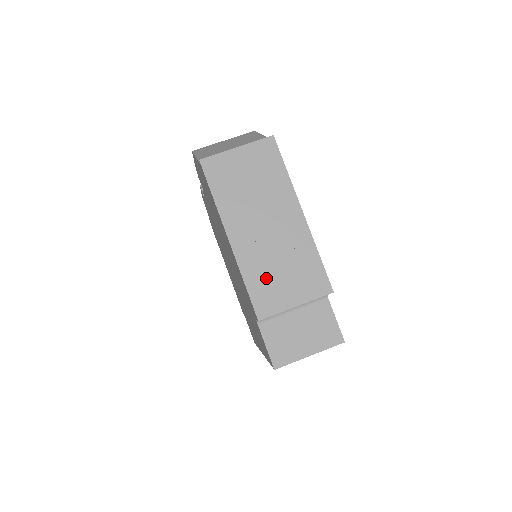
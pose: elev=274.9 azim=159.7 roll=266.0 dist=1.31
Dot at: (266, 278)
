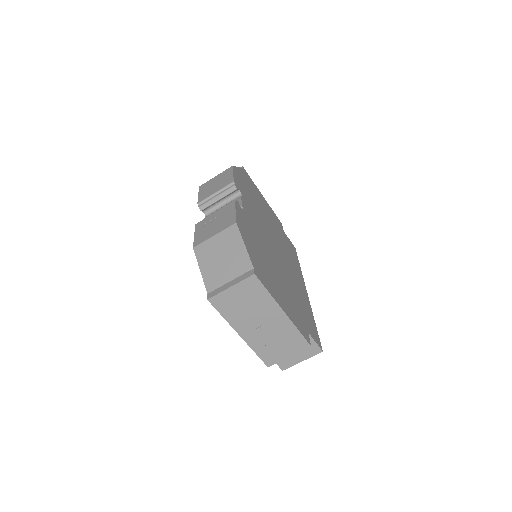
Dot at: (268, 348)
